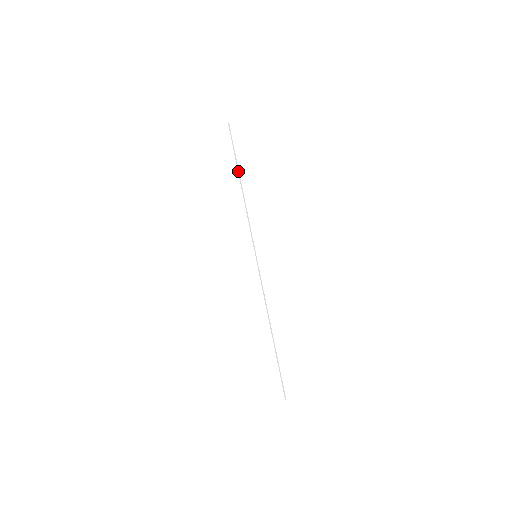
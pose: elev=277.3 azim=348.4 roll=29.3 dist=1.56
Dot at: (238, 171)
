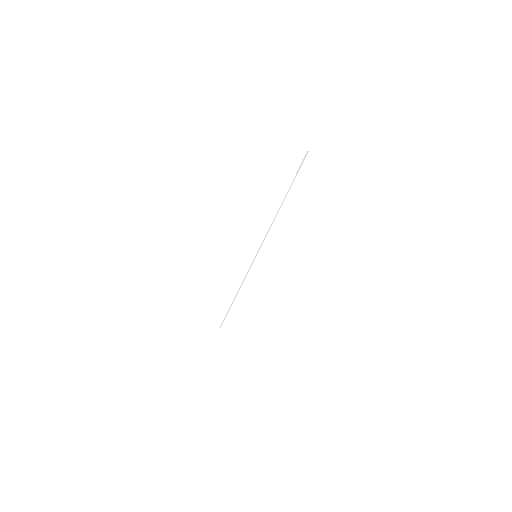
Dot at: (286, 195)
